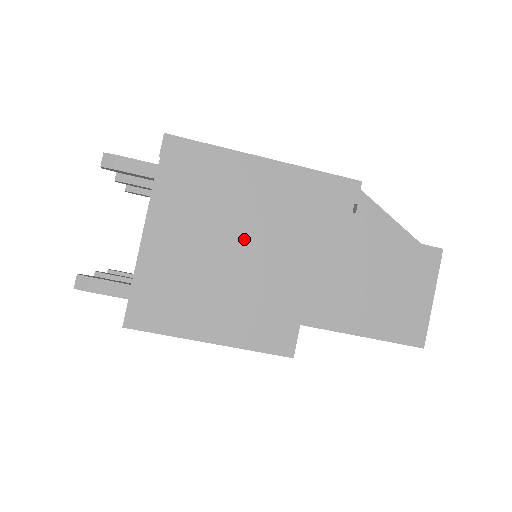
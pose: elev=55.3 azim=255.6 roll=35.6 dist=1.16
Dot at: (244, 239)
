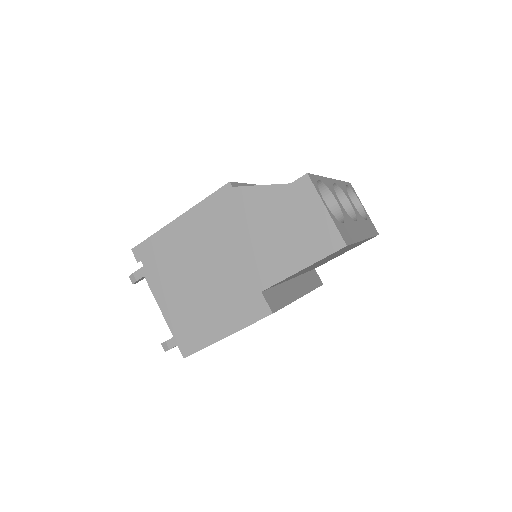
Dot at: (199, 269)
